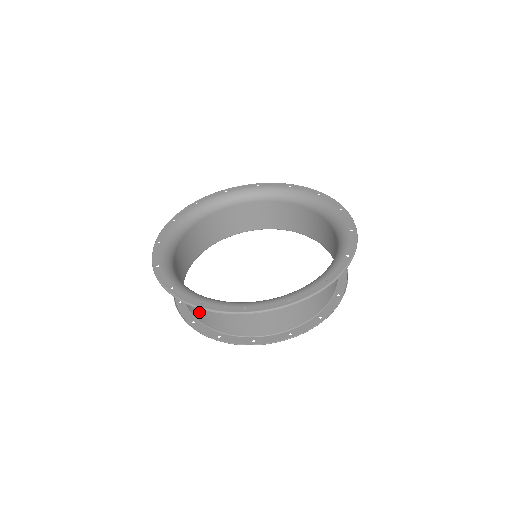
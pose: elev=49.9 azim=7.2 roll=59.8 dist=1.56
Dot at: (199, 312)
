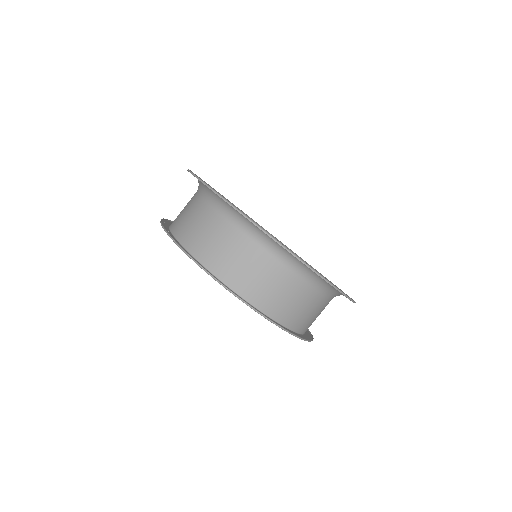
Dot at: (186, 222)
